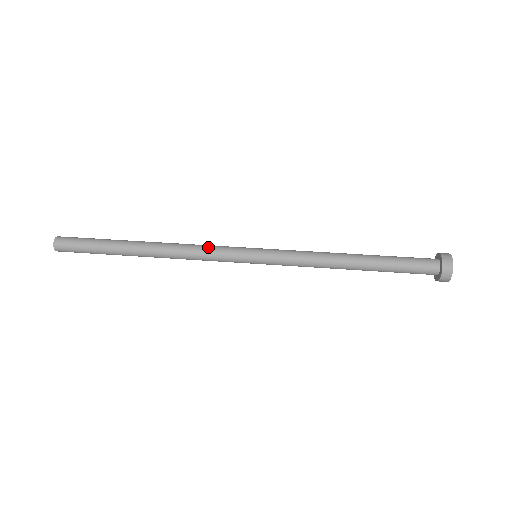
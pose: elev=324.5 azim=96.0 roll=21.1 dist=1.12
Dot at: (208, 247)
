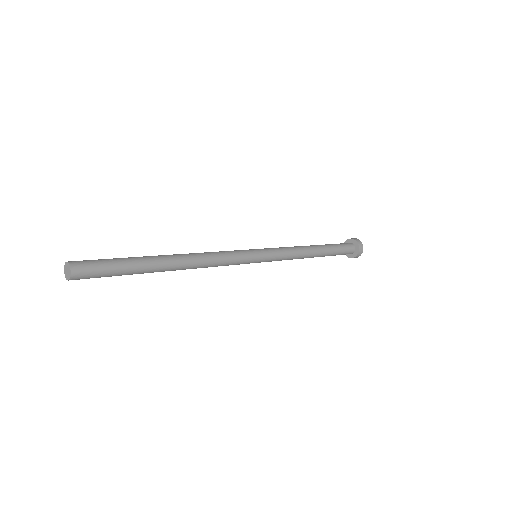
Dot at: (224, 252)
